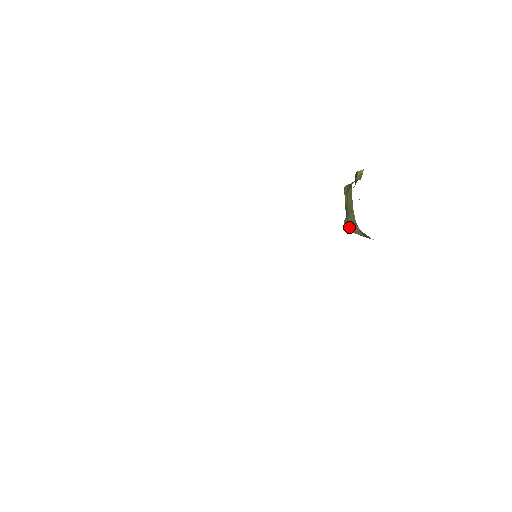
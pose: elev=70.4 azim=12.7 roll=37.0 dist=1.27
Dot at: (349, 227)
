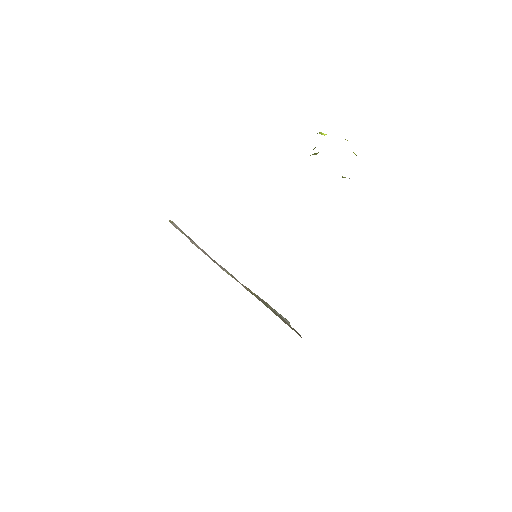
Dot at: occluded
